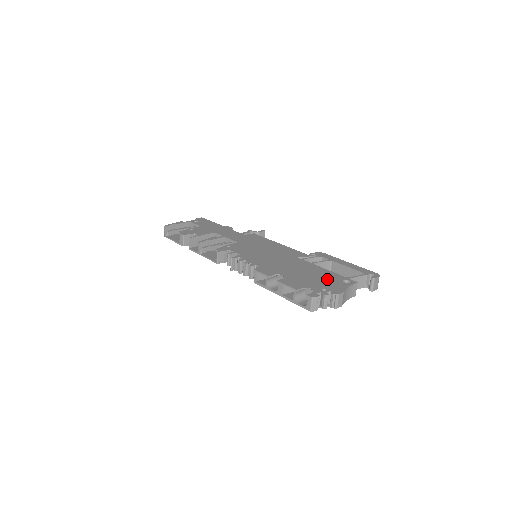
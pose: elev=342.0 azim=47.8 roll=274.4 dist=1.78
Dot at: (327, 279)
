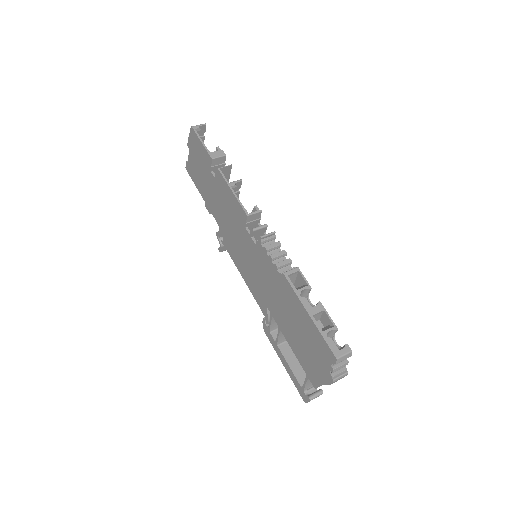
Dot at: occluded
